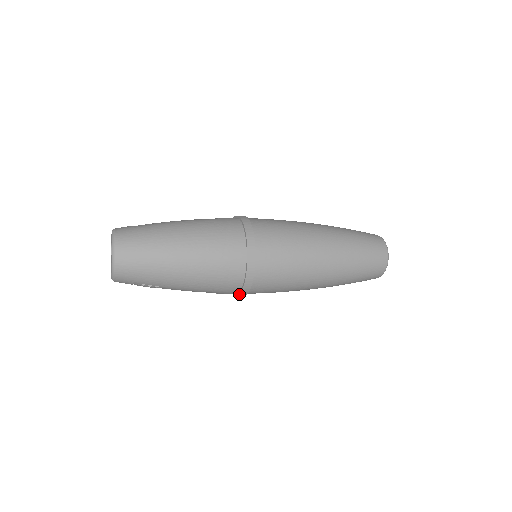
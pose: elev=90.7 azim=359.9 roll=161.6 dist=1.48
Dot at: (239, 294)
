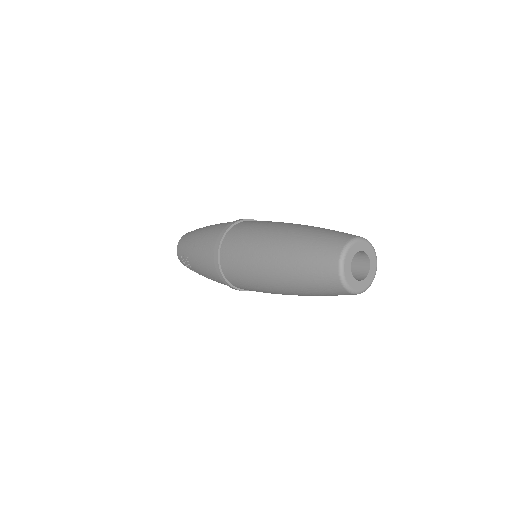
Dot at: (215, 263)
